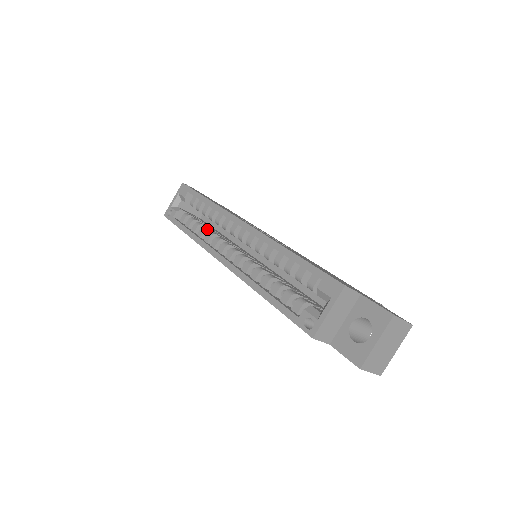
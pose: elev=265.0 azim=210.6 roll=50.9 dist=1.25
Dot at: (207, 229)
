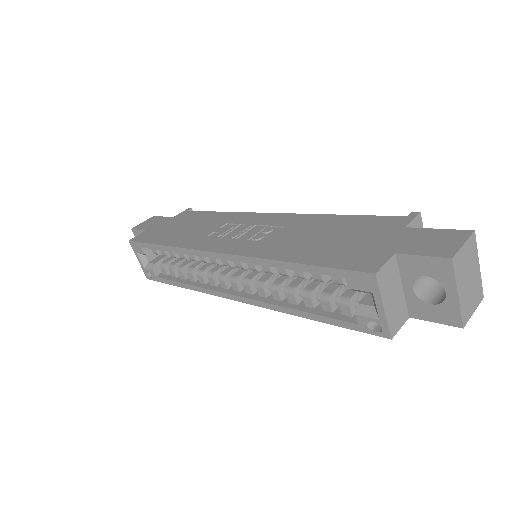
Dot at: (192, 270)
